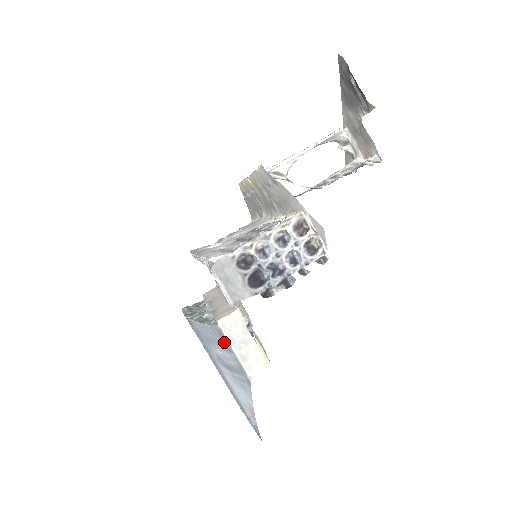
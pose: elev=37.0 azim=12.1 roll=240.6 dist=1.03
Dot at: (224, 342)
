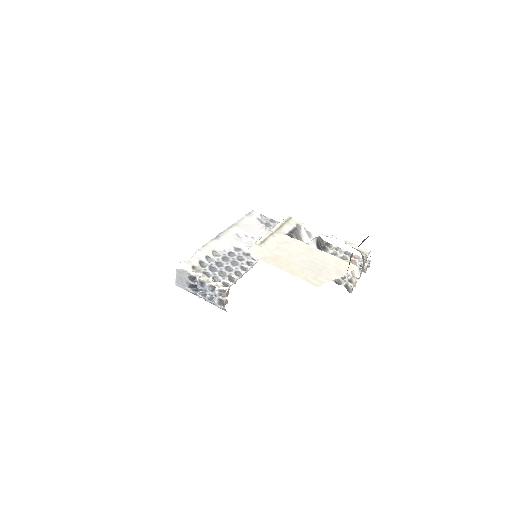
Dot at: occluded
